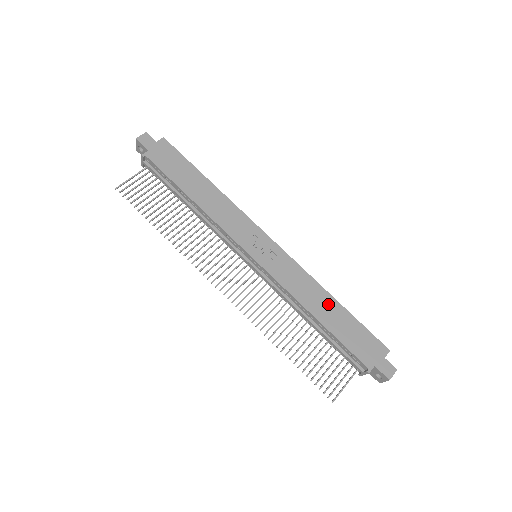
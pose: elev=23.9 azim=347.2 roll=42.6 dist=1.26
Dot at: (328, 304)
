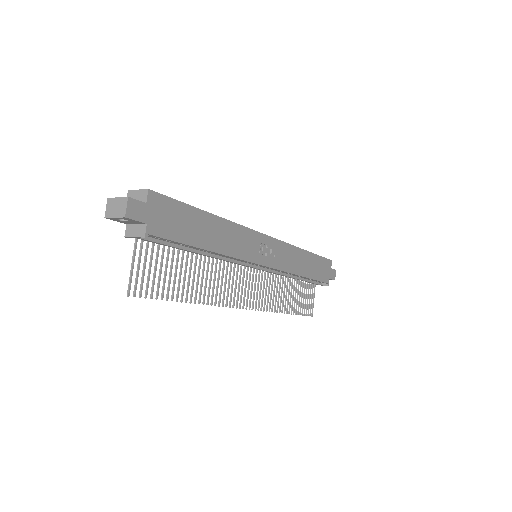
Dot at: (306, 259)
